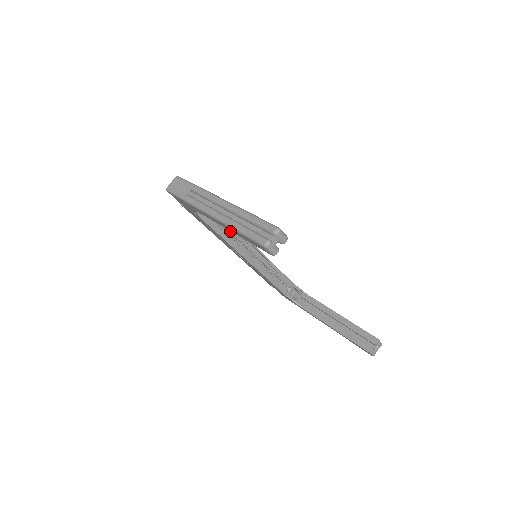
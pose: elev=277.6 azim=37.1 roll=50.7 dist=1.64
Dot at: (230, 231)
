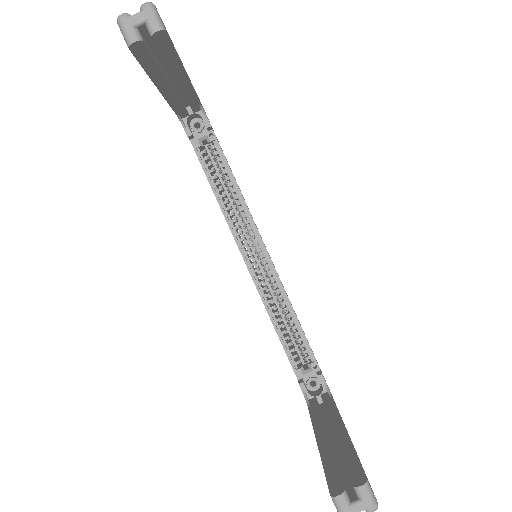
Dot at: (235, 202)
